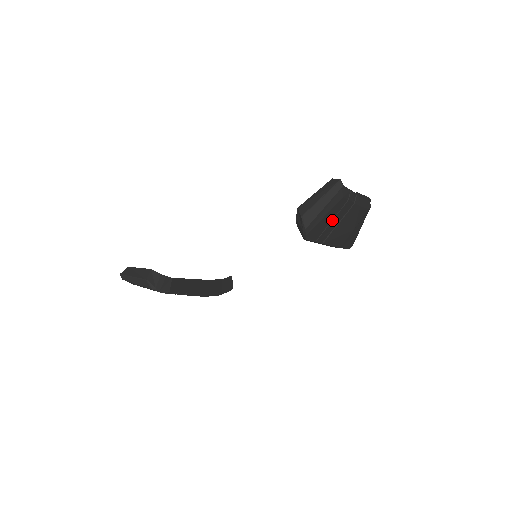
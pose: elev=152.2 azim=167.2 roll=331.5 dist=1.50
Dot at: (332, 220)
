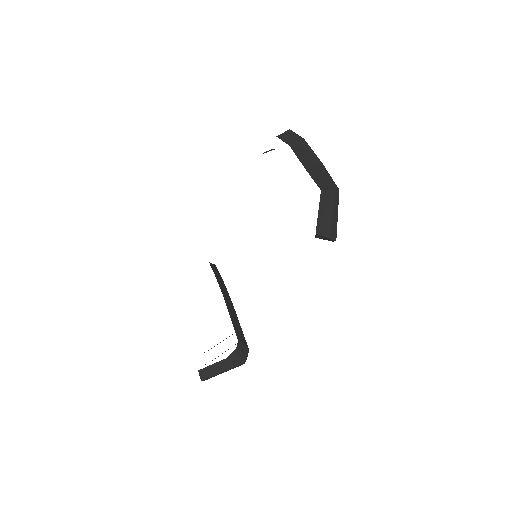
Dot at: occluded
